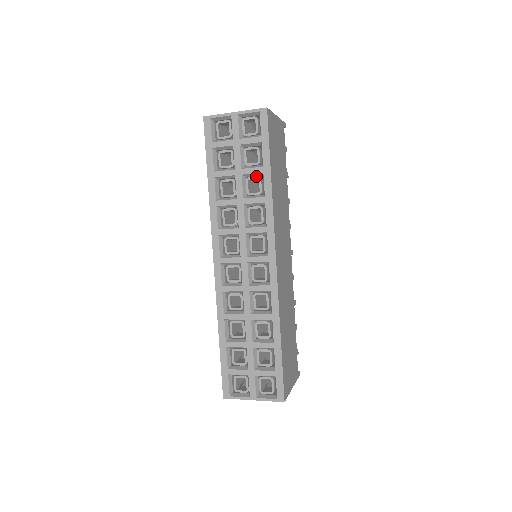
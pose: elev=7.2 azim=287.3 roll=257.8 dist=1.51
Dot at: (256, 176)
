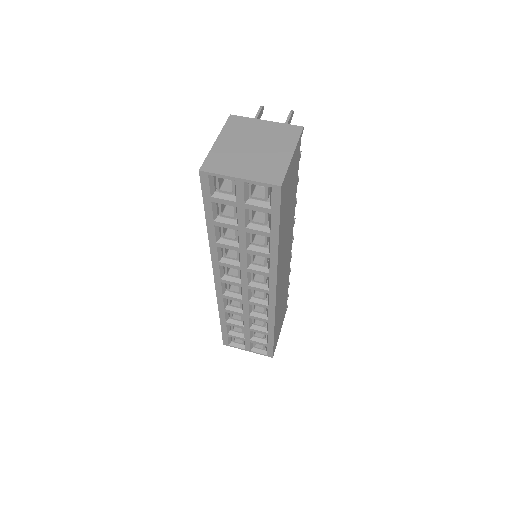
Dot at: occluded
